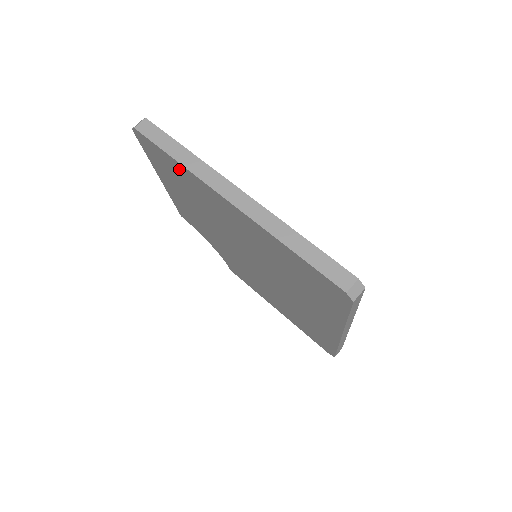
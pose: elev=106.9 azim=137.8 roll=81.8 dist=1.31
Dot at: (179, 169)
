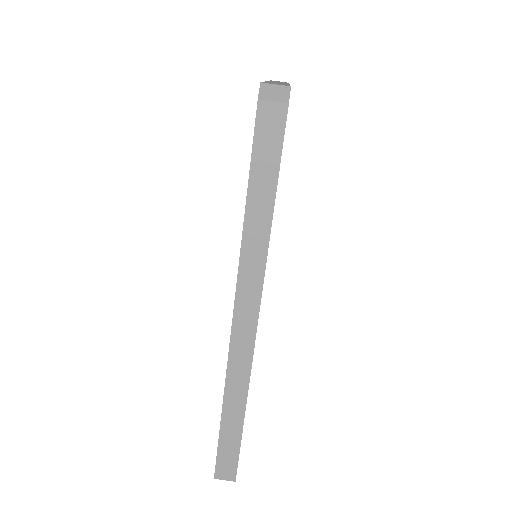
Dot at: occluded
